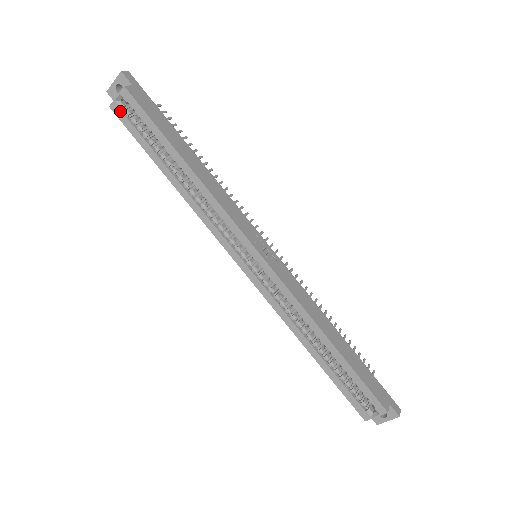
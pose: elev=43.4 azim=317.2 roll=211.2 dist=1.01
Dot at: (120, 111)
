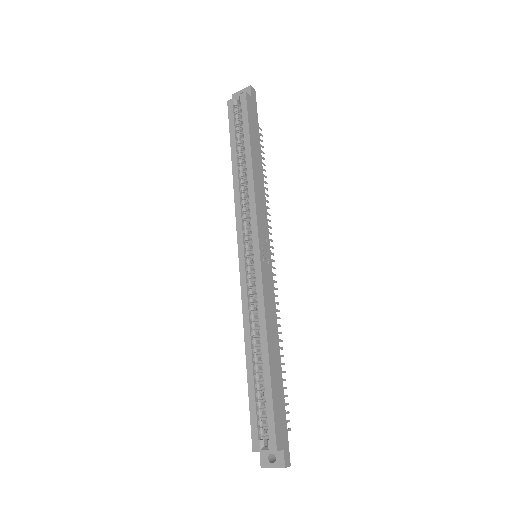
Dot at: (232, 106)
